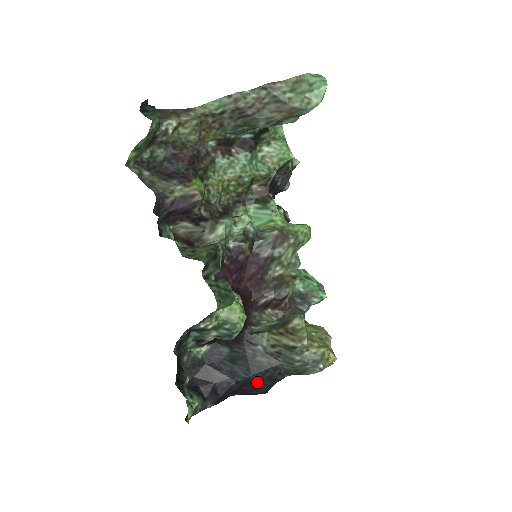
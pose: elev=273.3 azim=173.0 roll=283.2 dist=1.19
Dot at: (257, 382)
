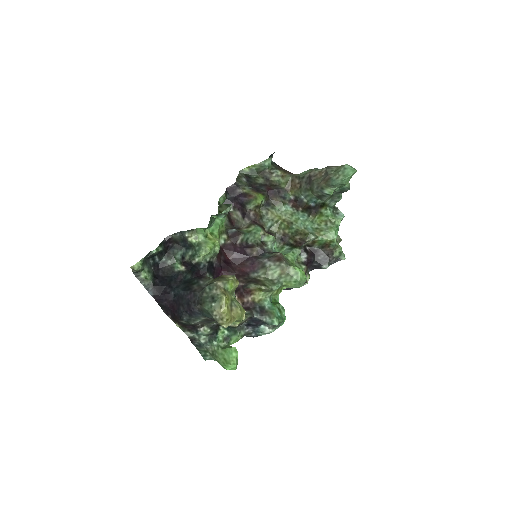
Dot at: (182, 301)
